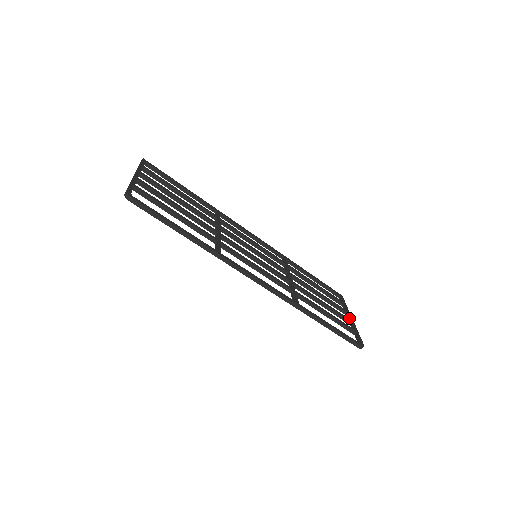
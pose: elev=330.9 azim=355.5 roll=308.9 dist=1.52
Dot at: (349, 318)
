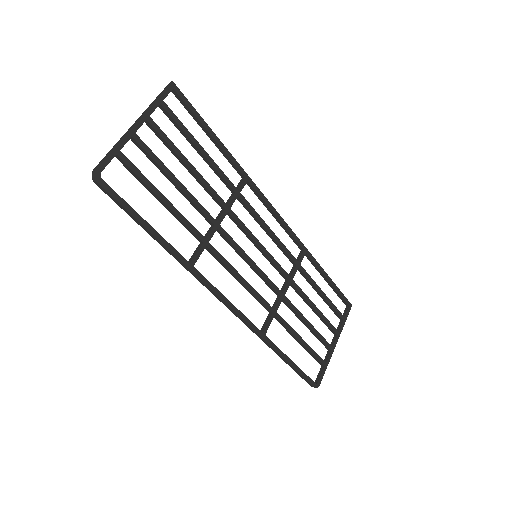
Dot at: (333, 342)
